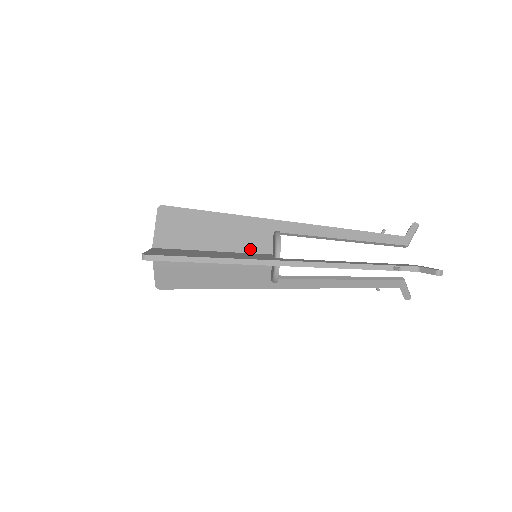
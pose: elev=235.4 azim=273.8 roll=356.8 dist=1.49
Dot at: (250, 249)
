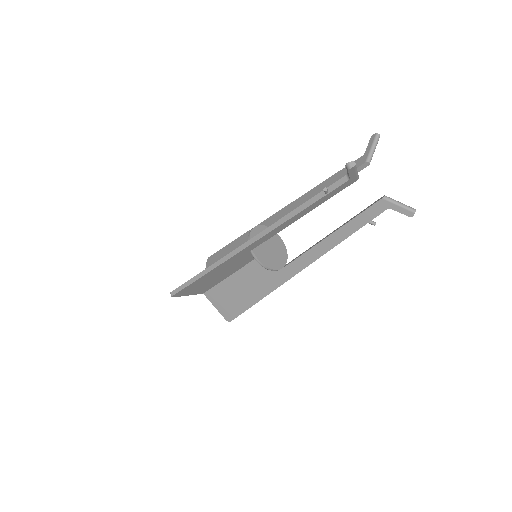
Dot at: occluded
